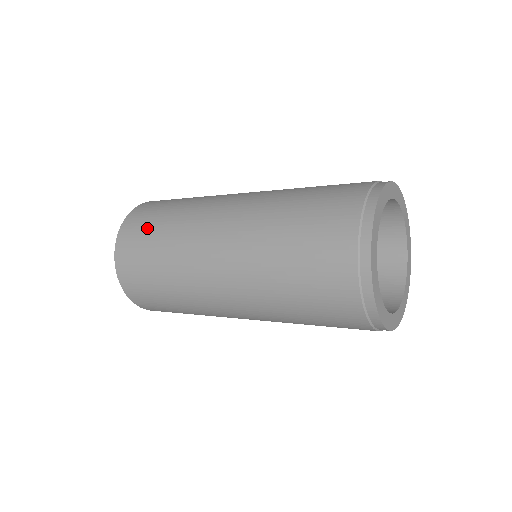
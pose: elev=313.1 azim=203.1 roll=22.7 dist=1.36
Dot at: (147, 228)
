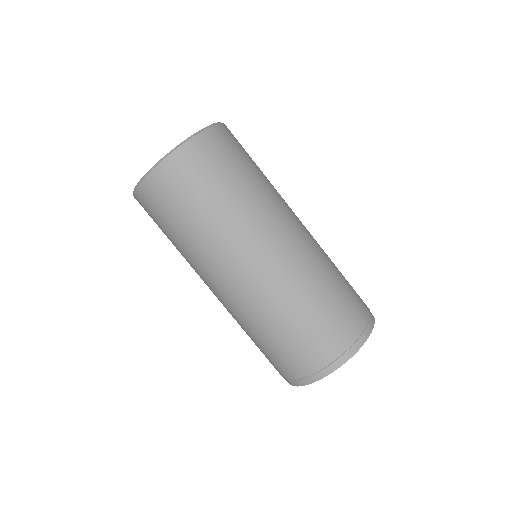
Dot at: (200, 186)
